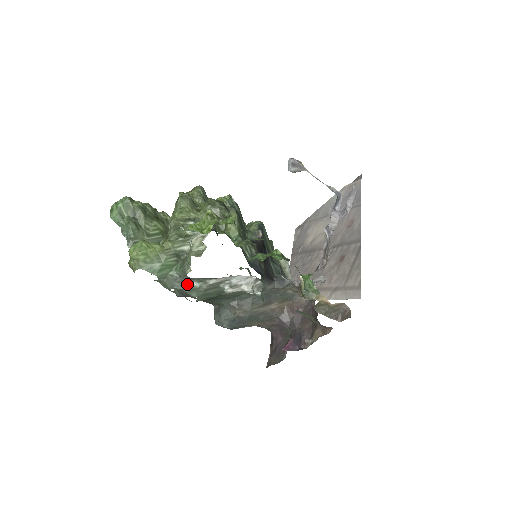
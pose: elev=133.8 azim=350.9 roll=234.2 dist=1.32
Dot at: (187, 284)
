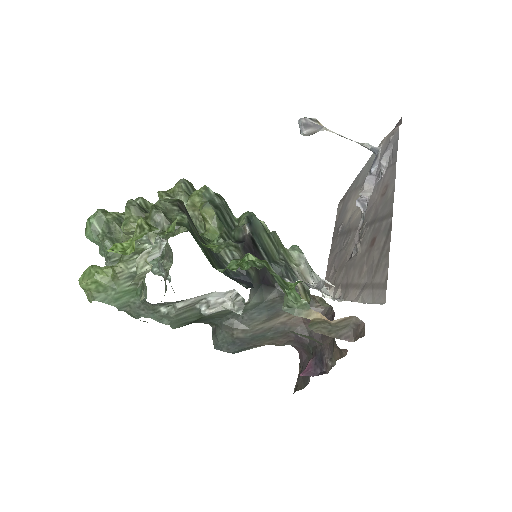
Dot at: (152, 311)
